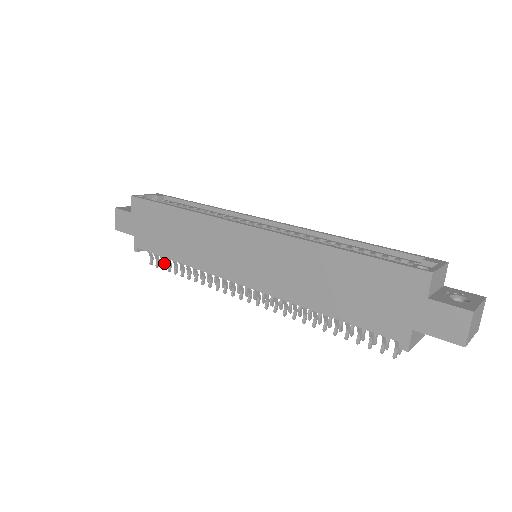
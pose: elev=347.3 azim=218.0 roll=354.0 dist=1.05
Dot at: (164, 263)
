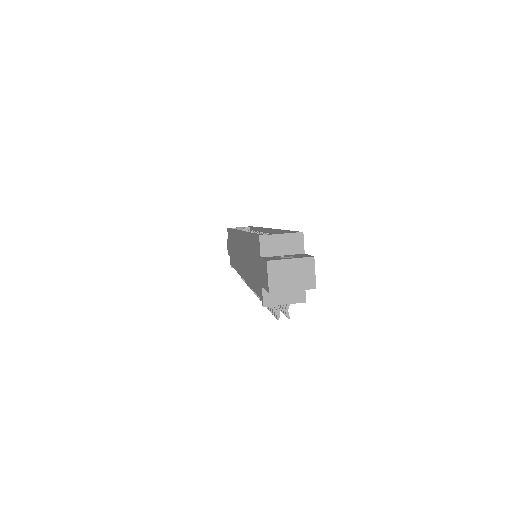
Dot at: occluded
